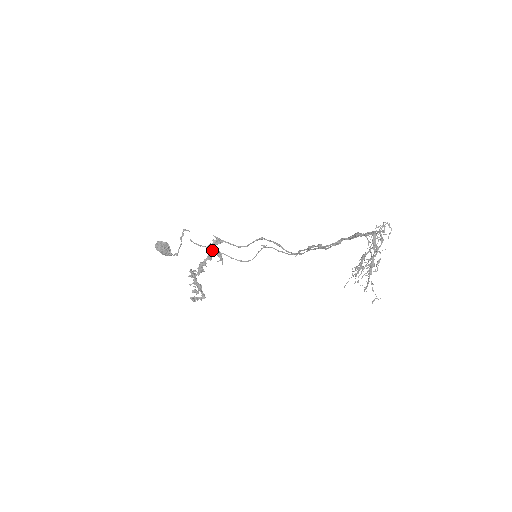
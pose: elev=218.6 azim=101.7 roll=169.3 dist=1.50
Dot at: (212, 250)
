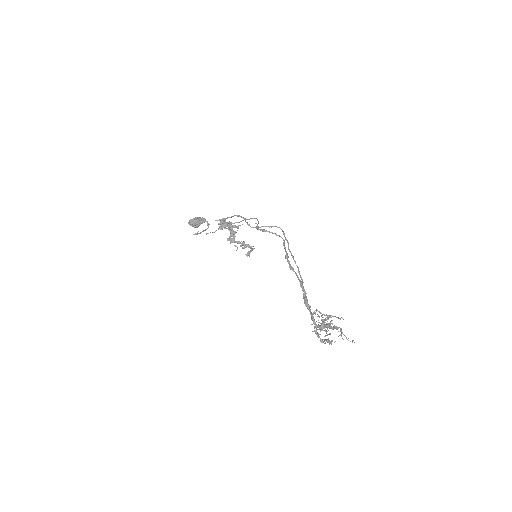
Dot at: (225, 223)
